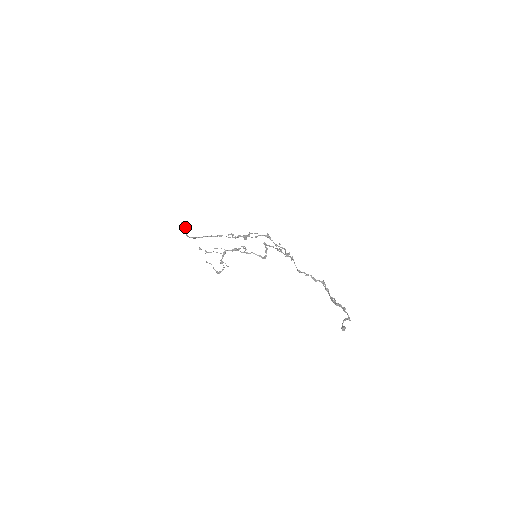
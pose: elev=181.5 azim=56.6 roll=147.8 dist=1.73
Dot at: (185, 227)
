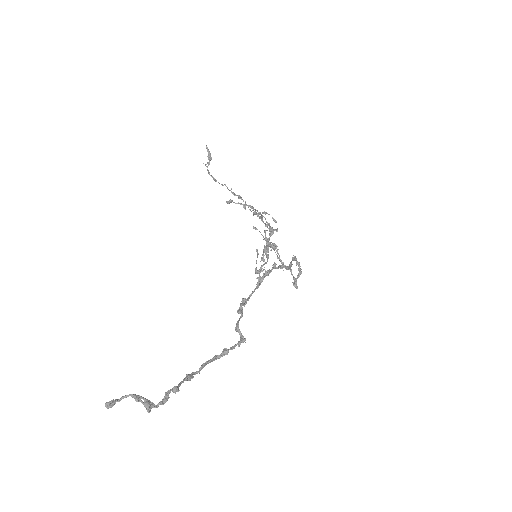
Dot at: (209, 155)
